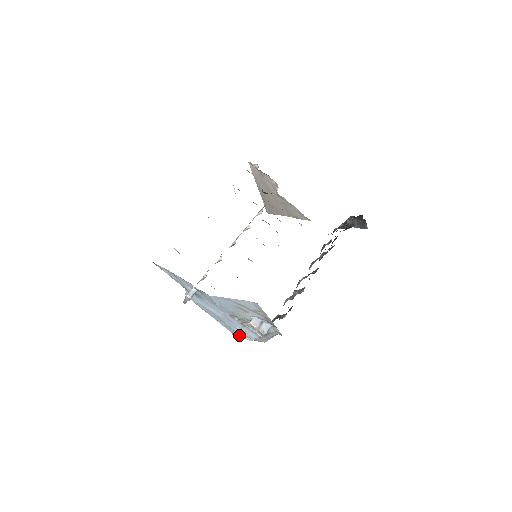
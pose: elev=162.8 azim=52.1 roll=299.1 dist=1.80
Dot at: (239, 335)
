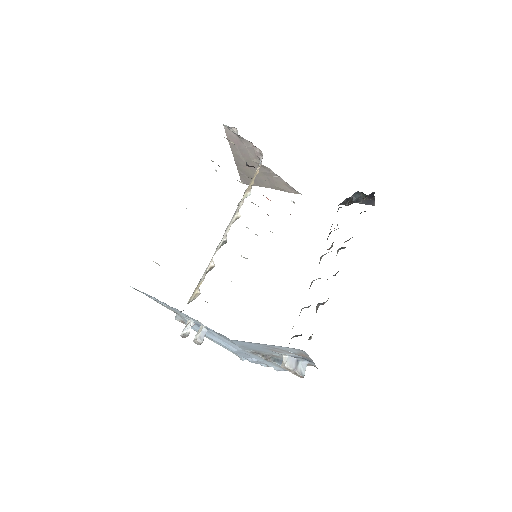
Dot at: (251, 361)
